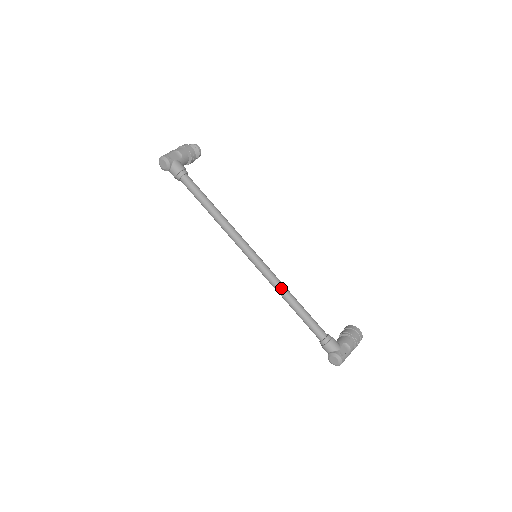
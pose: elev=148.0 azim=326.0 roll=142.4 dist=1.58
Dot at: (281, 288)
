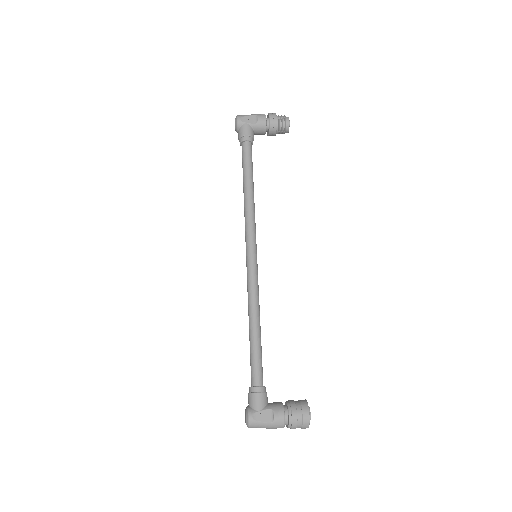
Dot at: (250, 302)
